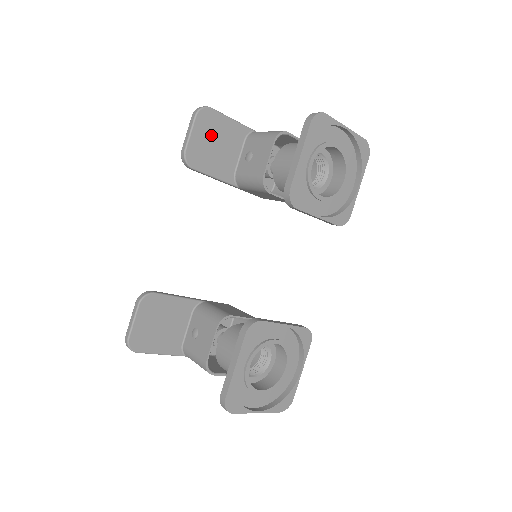
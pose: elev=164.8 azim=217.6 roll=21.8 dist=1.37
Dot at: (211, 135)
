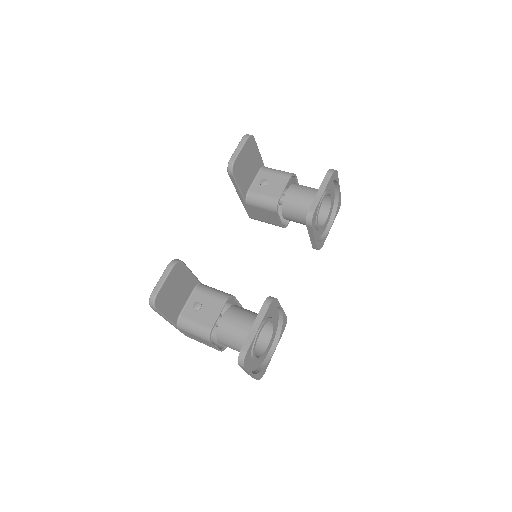
Dot at: (248, 157)
